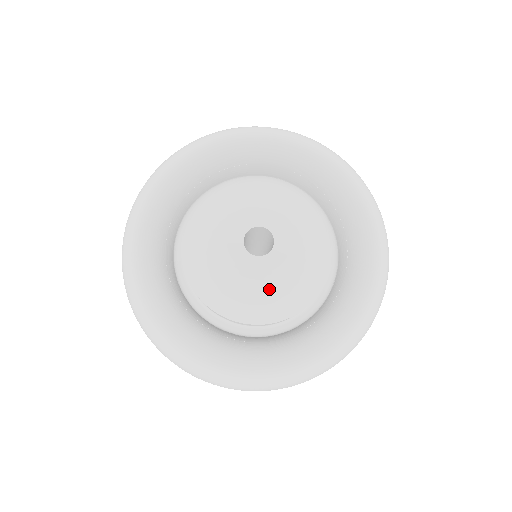
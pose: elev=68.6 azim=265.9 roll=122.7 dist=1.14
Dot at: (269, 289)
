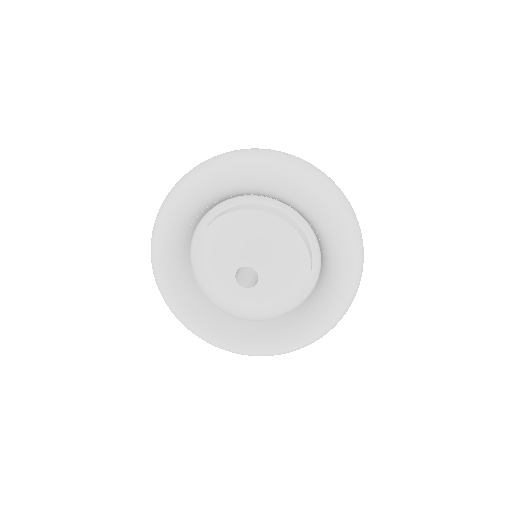
Dot at: (267, 305)
